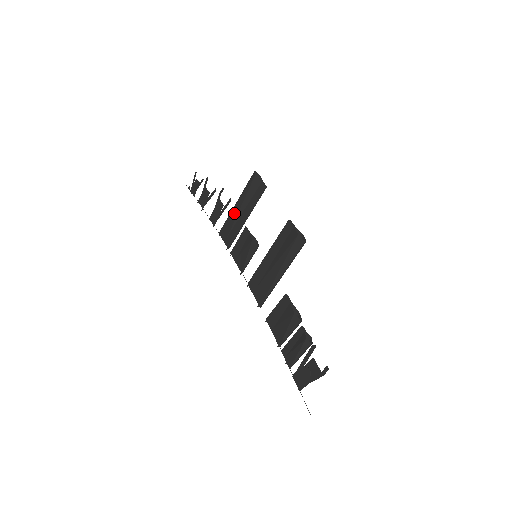
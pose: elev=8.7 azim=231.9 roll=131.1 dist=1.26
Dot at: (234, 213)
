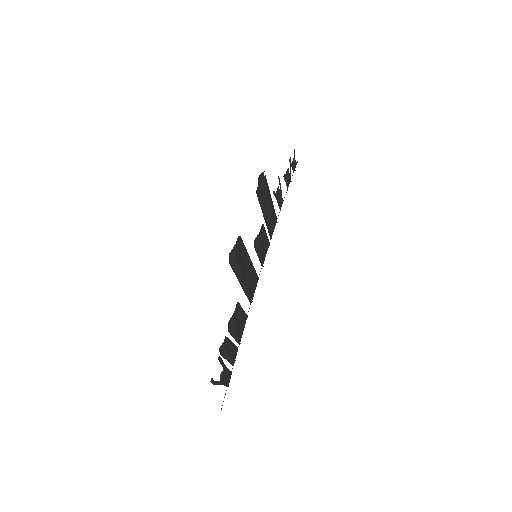
Dot at: occluded
